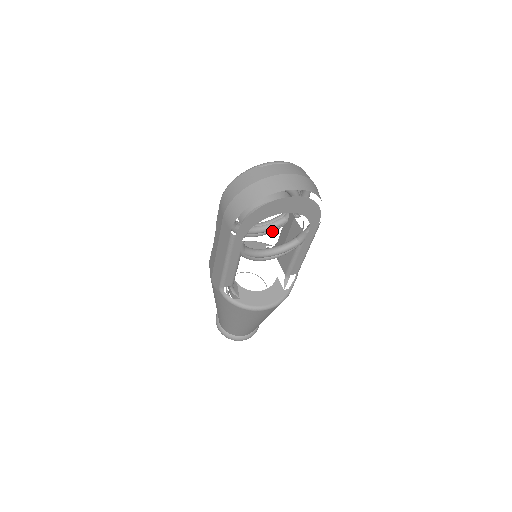
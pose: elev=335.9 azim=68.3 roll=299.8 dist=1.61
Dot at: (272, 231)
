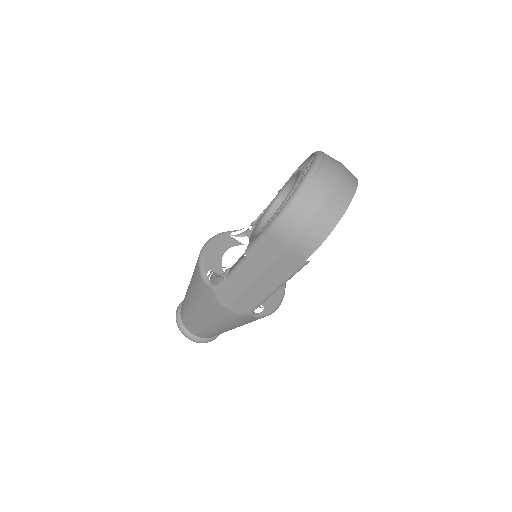
Dot at: occluded
